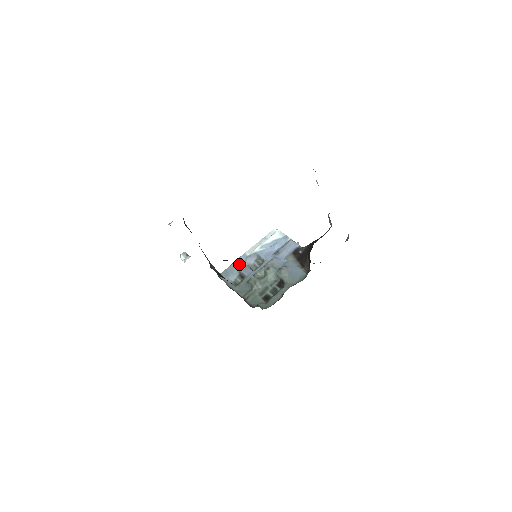
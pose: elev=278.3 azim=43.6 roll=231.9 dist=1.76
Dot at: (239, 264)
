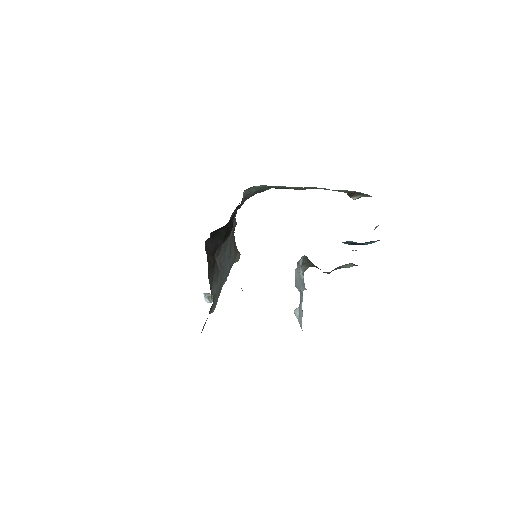
Dot at: occluded
